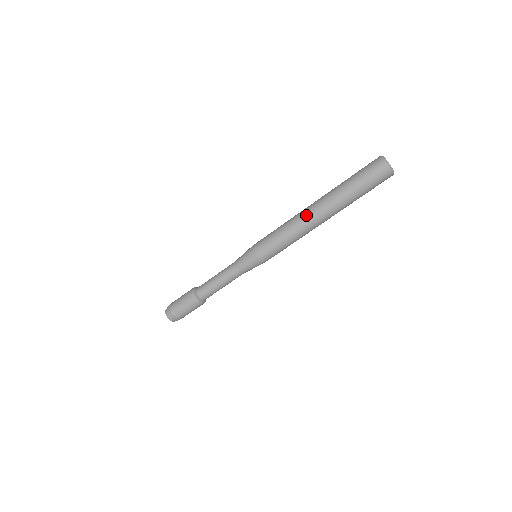
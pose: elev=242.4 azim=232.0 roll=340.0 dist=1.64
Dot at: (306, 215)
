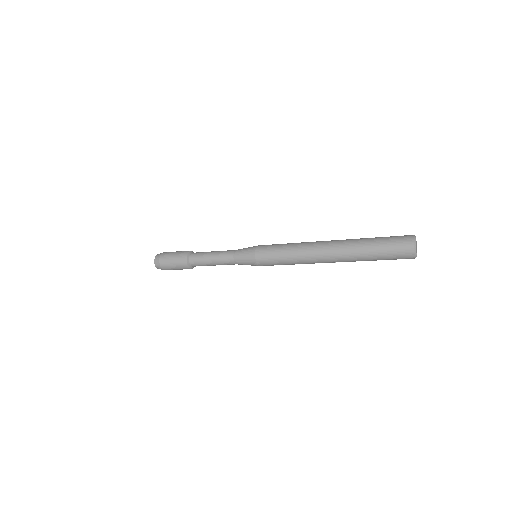
Dot at: (317, 254)
